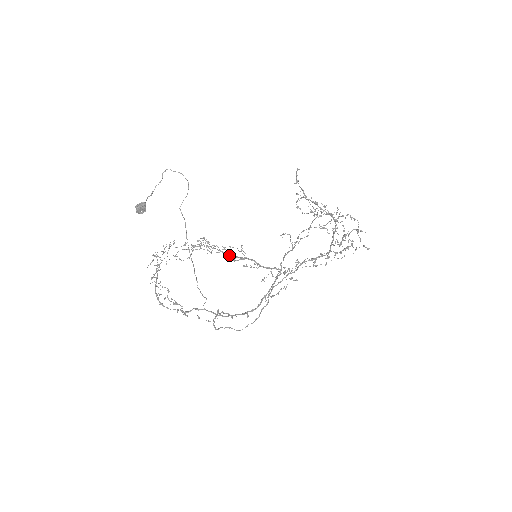
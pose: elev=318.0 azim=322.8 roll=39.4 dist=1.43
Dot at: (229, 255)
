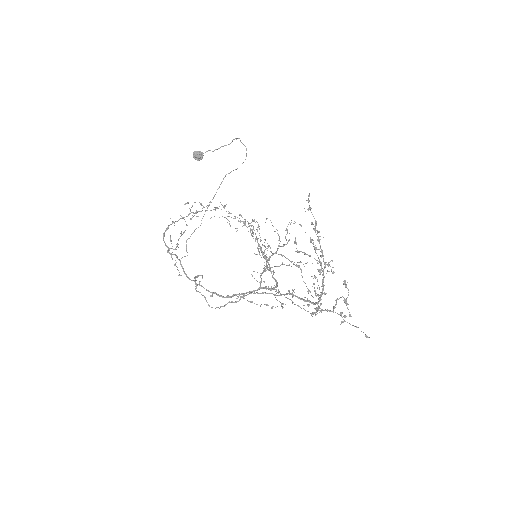
Dot at: occluded
